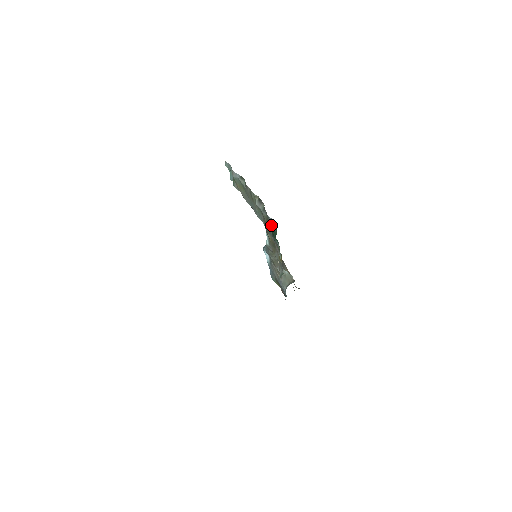
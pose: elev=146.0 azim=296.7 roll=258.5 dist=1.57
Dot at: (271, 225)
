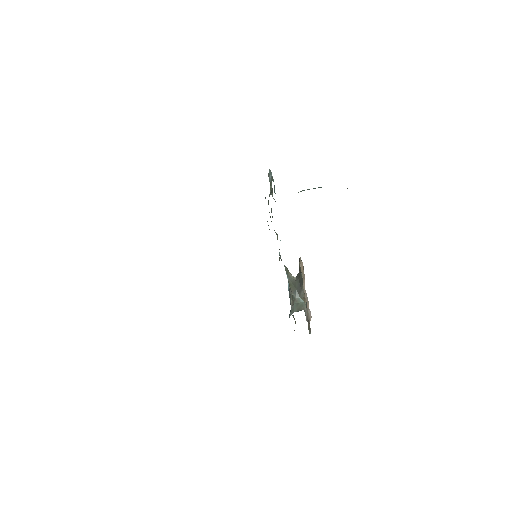
Dot at: occluded
